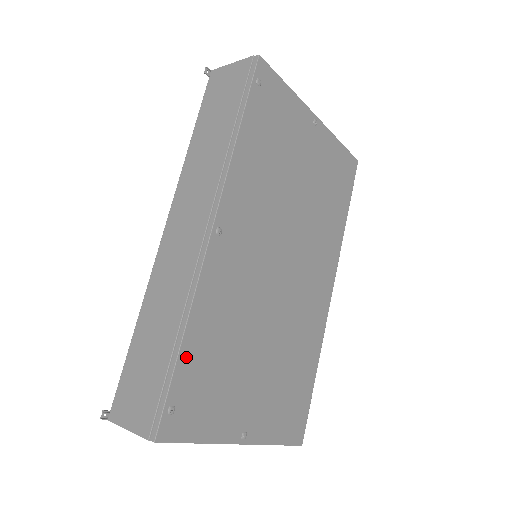
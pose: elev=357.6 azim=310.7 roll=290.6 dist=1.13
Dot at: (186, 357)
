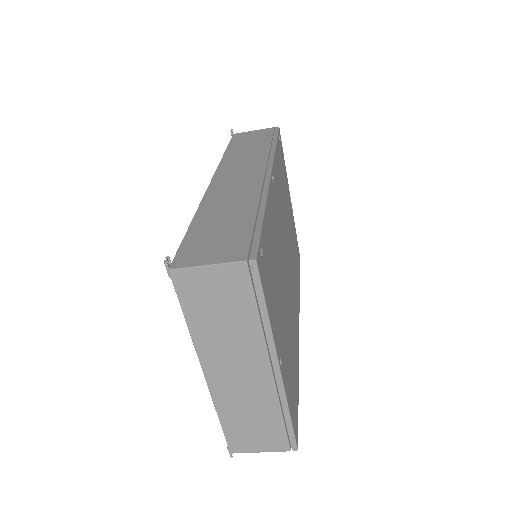
Dot at: (265, 228)
